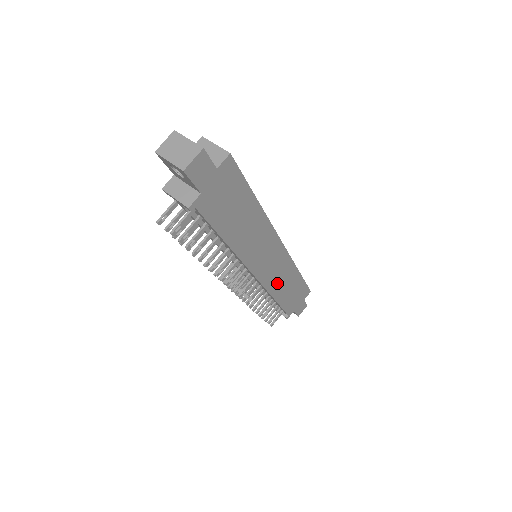
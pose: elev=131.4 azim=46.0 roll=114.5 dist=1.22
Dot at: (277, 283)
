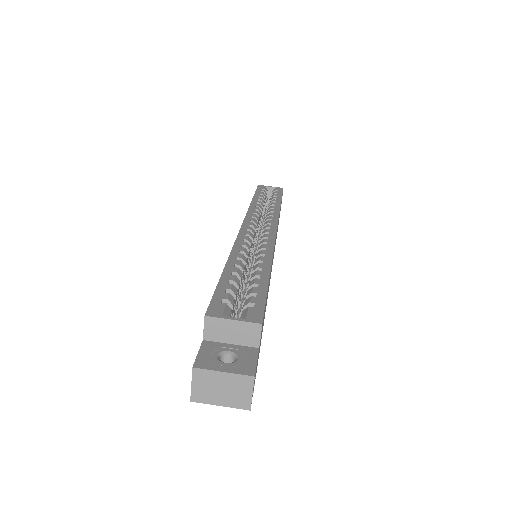
Dot at: occluded
